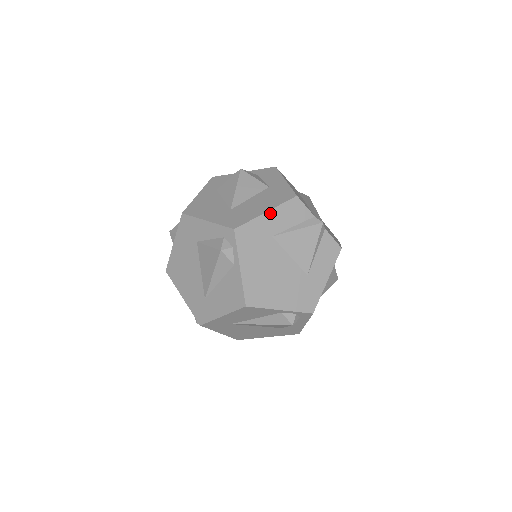
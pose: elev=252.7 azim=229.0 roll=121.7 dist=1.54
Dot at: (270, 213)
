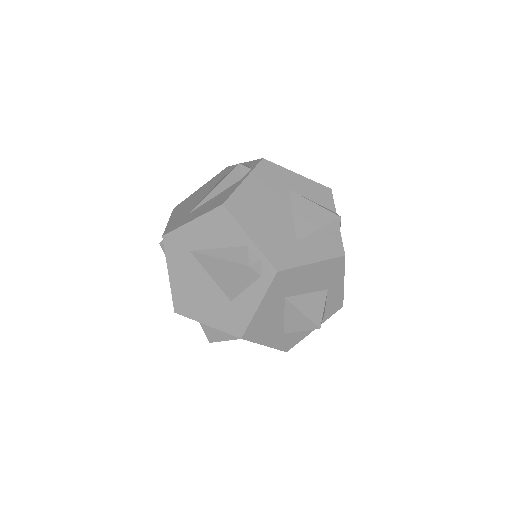
Dot at: (300, 177)
